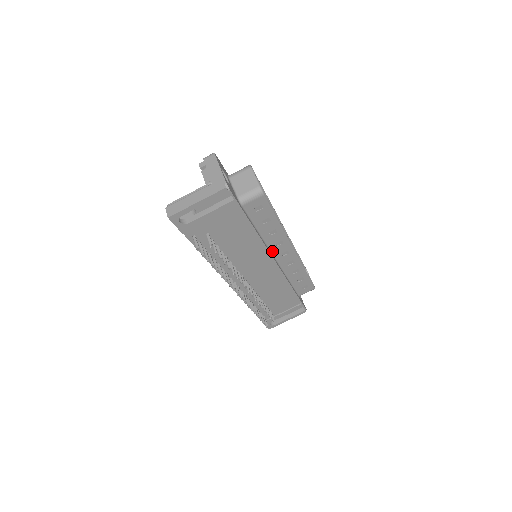
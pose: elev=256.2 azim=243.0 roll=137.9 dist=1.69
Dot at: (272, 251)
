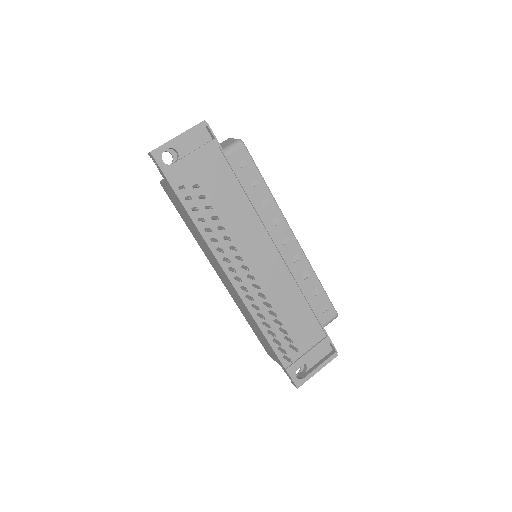
Dot at: occluded
